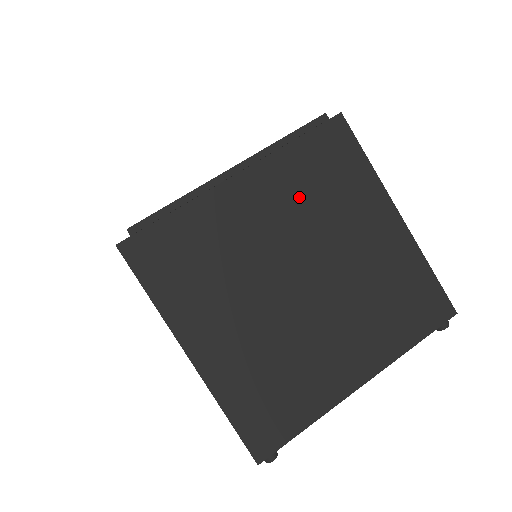
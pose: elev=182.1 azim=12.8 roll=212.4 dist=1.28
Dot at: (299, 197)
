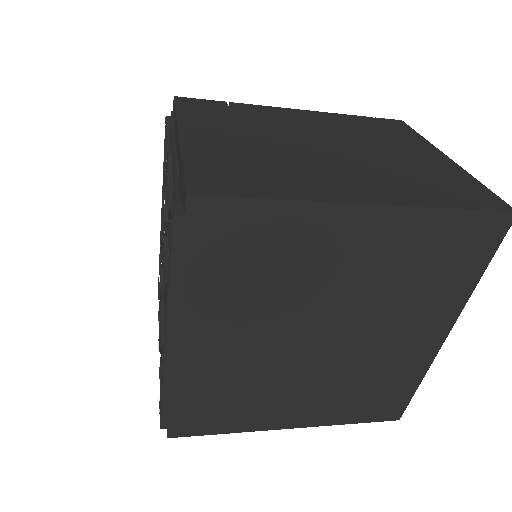
Dot at: (246, 300)
